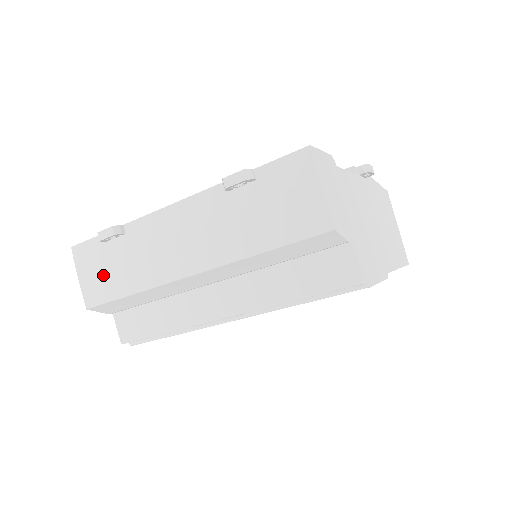
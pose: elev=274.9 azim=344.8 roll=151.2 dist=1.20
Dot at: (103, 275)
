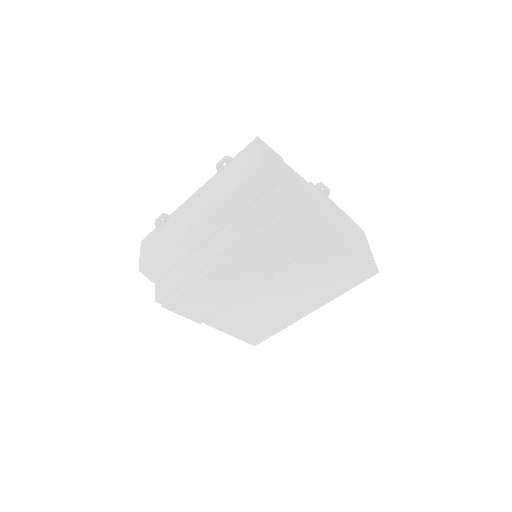
Dot at: (152, 246)
